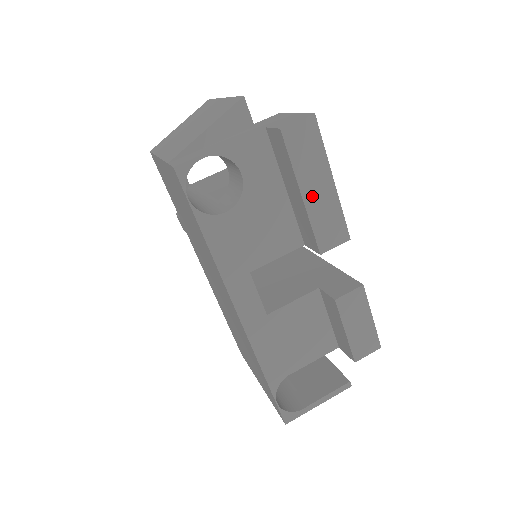
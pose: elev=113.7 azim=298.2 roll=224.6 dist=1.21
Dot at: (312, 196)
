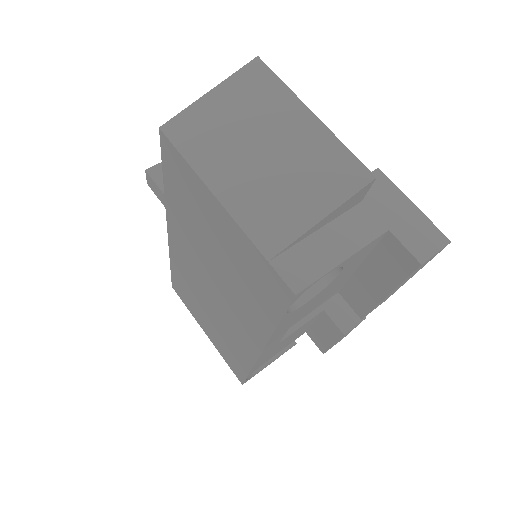
Dot at: (392, 292)
